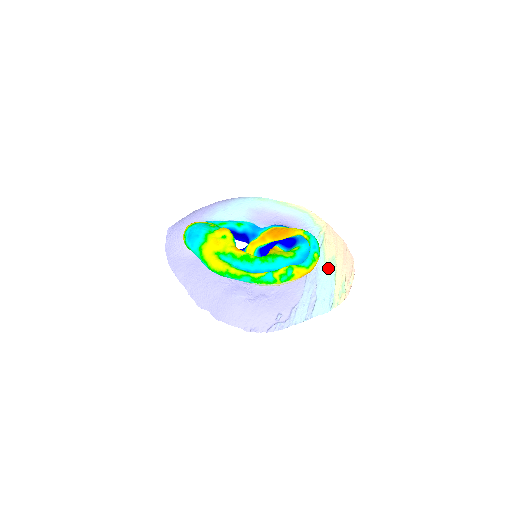
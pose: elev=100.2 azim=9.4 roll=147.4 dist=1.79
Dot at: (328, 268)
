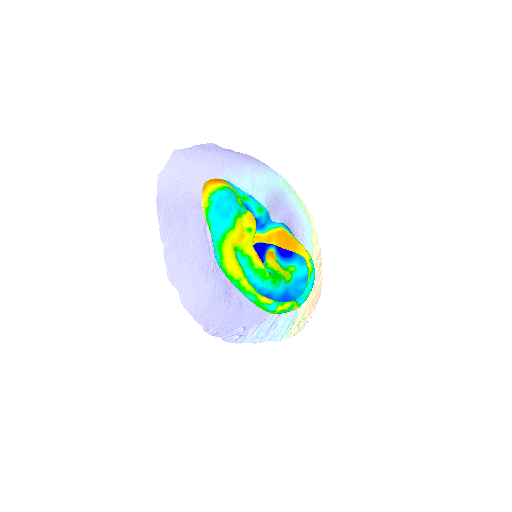
Dot at: occluded
